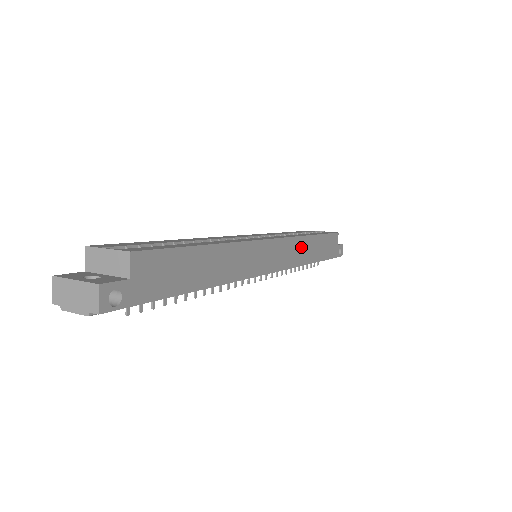
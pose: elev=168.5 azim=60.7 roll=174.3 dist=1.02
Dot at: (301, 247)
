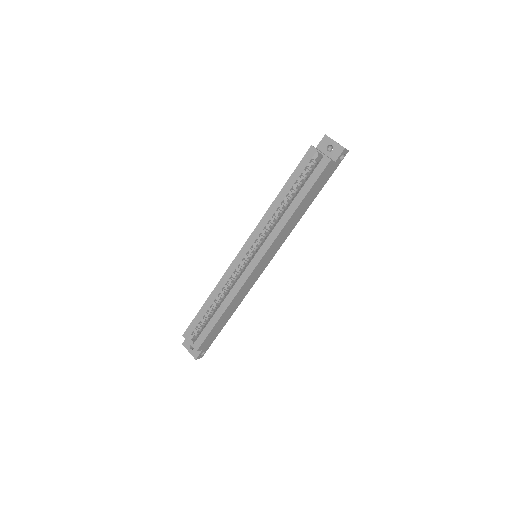
Dot at: (286, 230)
